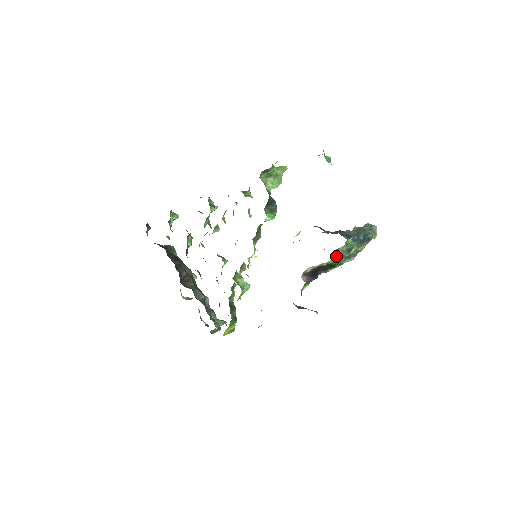
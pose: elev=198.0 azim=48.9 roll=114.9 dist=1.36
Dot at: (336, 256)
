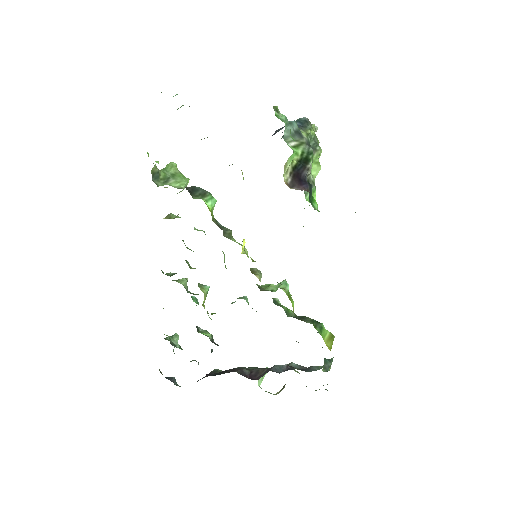
Dot at: (294, 147)
